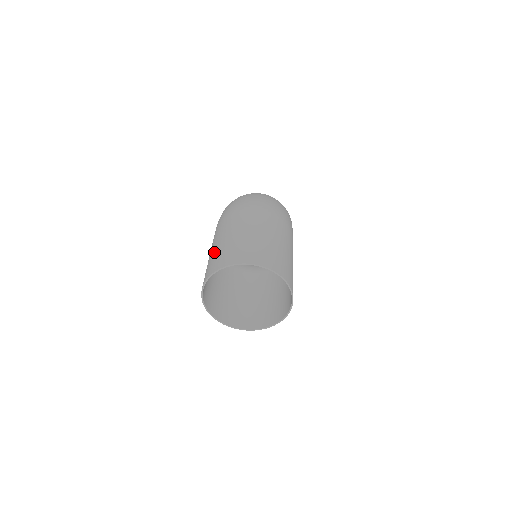
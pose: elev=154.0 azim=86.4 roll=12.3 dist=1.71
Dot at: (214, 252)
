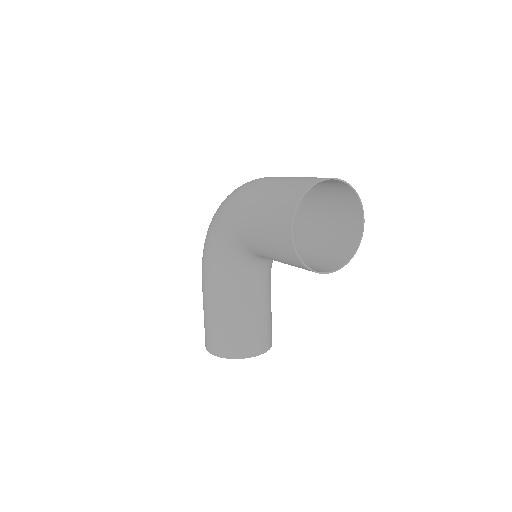
Dot at: (276, 196)
